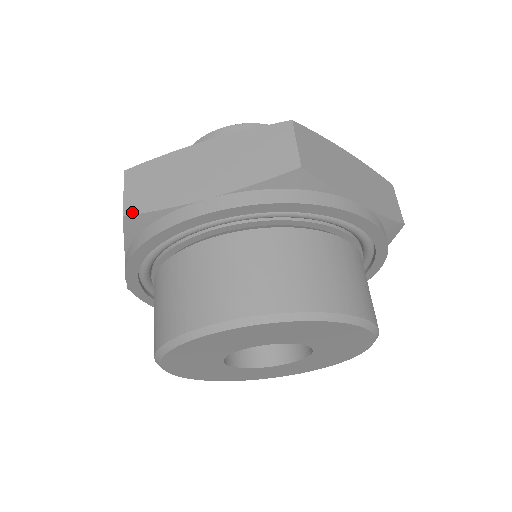
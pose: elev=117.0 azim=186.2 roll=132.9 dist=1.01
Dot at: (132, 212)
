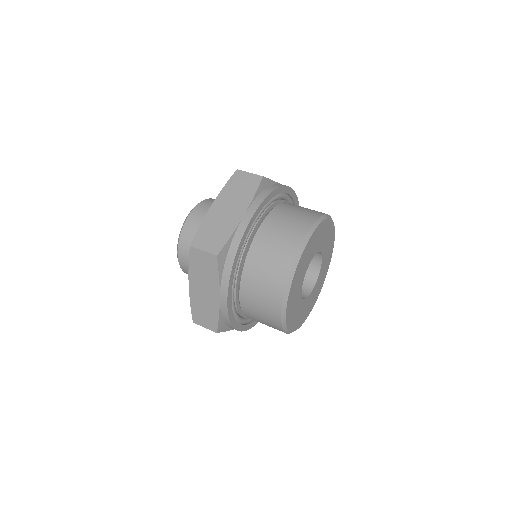
Dot at: (219, 250)
